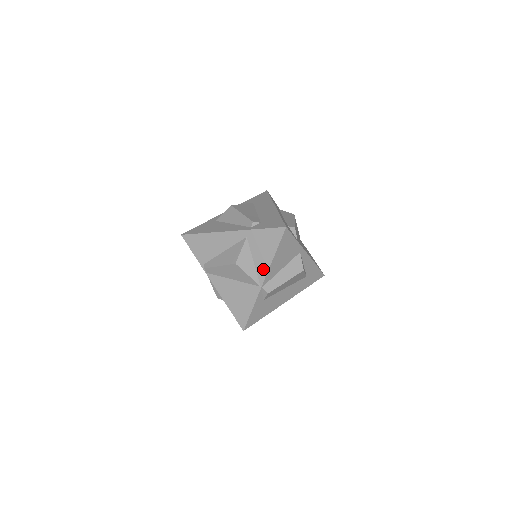
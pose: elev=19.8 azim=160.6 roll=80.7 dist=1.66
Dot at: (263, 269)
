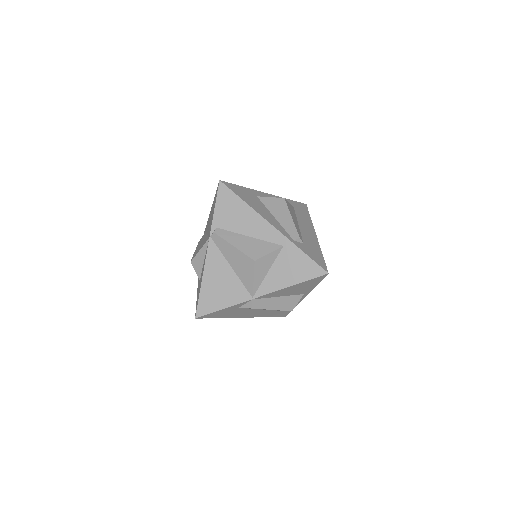
Dot at: (271, 286)
